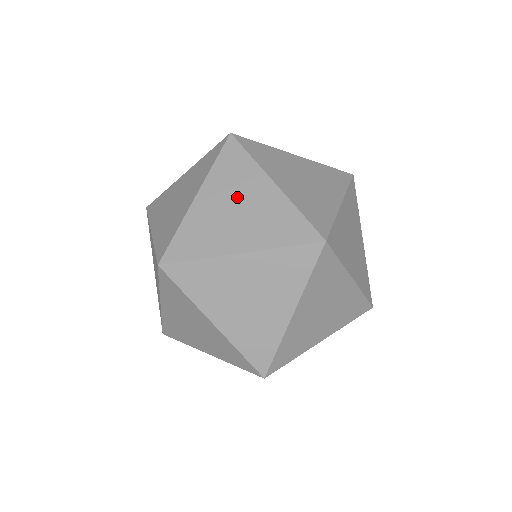
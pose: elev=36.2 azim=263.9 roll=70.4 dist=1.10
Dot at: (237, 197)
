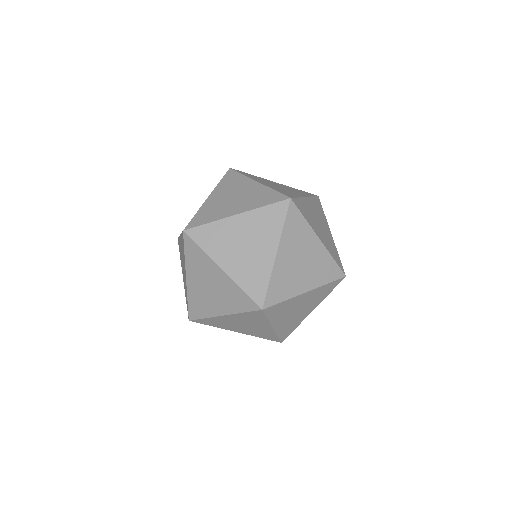
Dot at: (234, 192)
